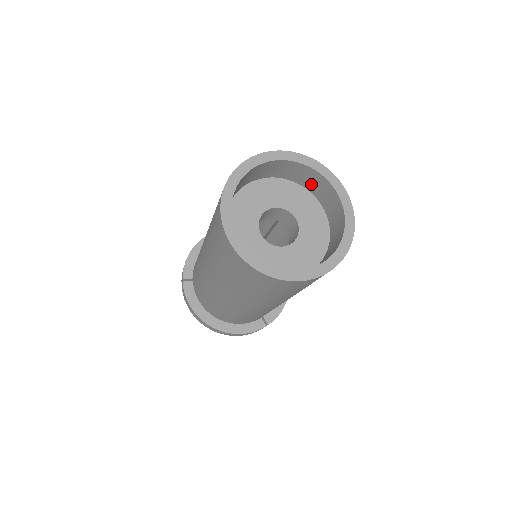
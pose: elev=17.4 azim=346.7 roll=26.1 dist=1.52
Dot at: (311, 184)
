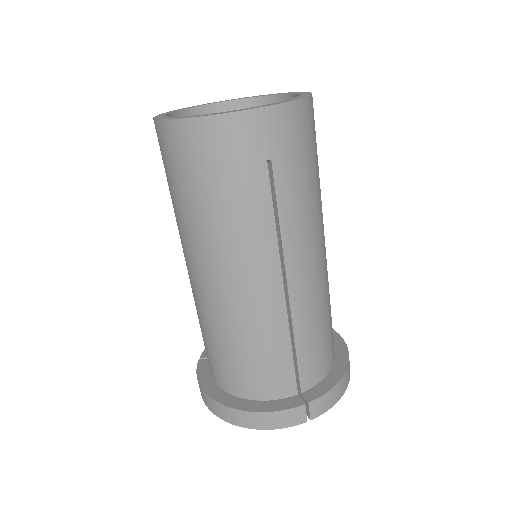
Dot at: occluded
